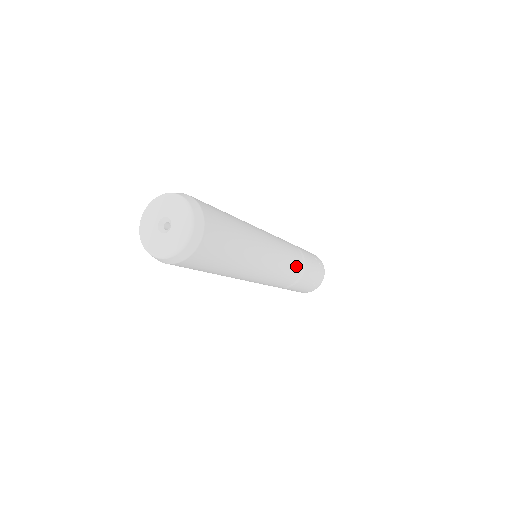
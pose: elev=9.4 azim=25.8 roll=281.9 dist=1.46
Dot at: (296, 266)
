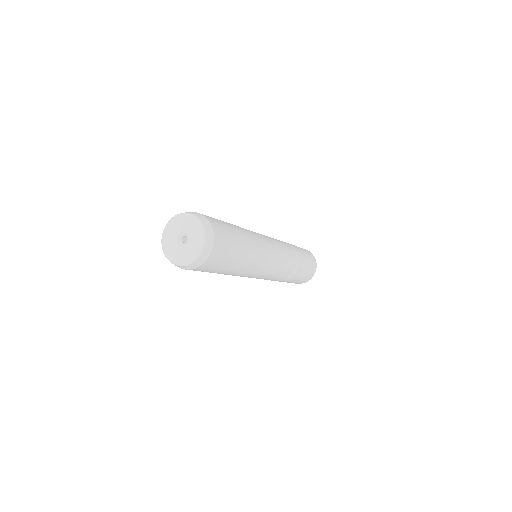
Dot at: (289, 249)
